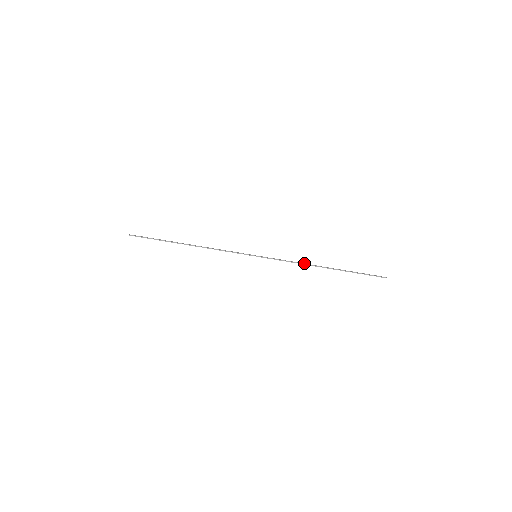
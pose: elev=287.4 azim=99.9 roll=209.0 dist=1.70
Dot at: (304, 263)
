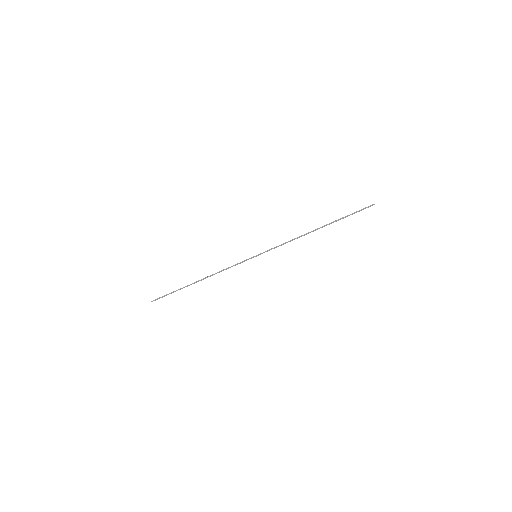
Dot at: (298, 237)
